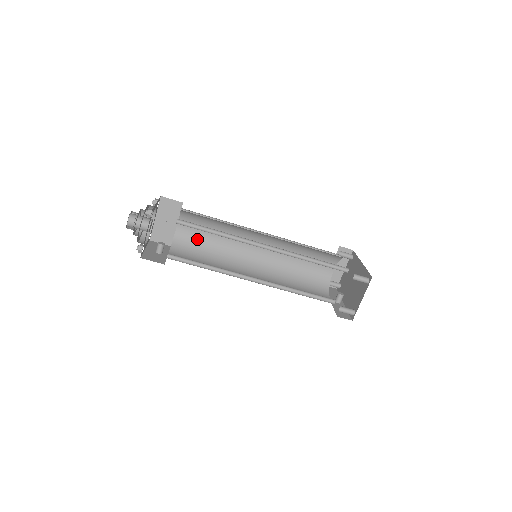
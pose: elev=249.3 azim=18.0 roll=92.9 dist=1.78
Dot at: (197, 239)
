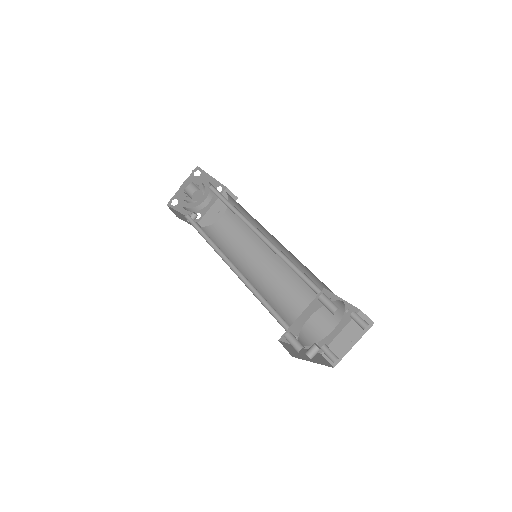
Dot at: (229, 234)
